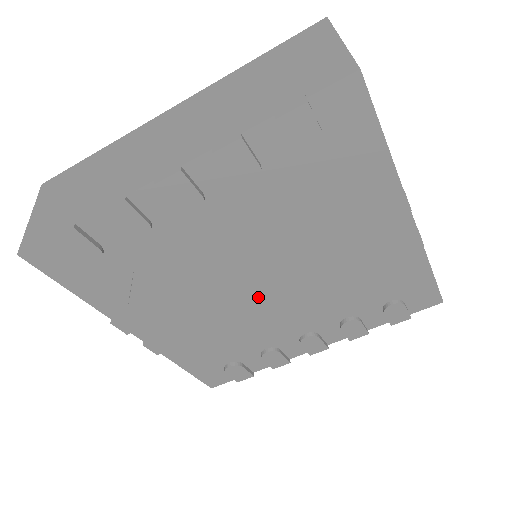
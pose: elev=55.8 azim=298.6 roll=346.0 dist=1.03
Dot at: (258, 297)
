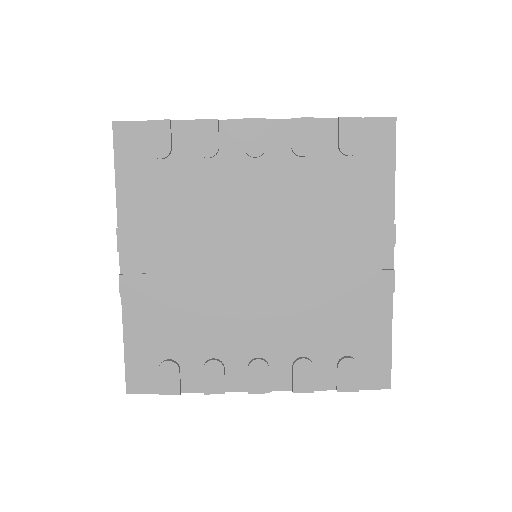
Dot at: (247, 273)
